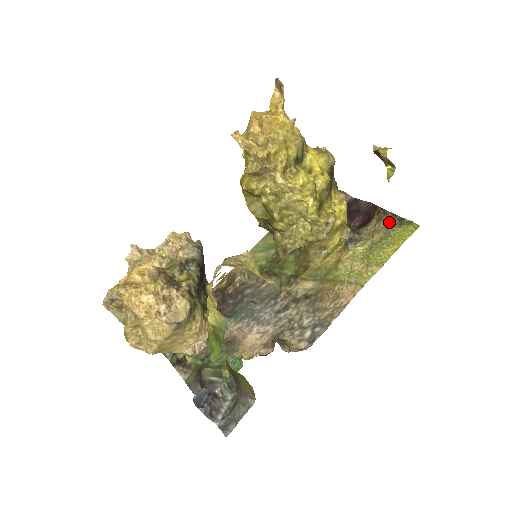
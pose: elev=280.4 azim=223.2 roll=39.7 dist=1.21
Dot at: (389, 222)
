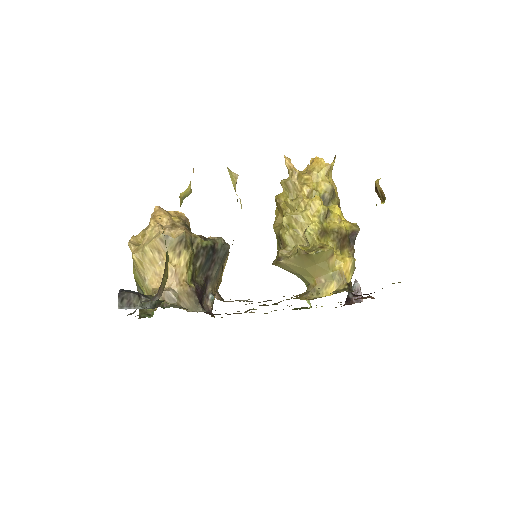
Dot at: occluded
